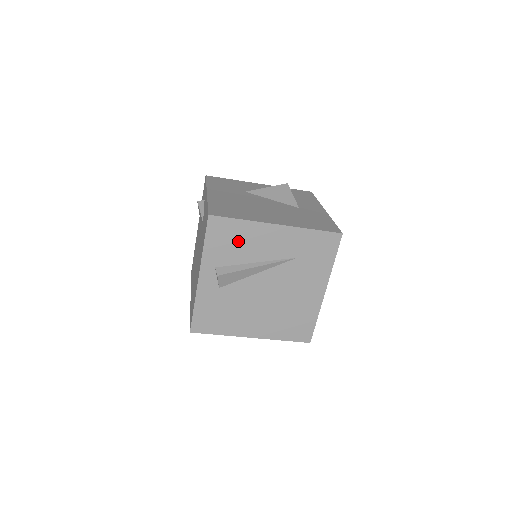
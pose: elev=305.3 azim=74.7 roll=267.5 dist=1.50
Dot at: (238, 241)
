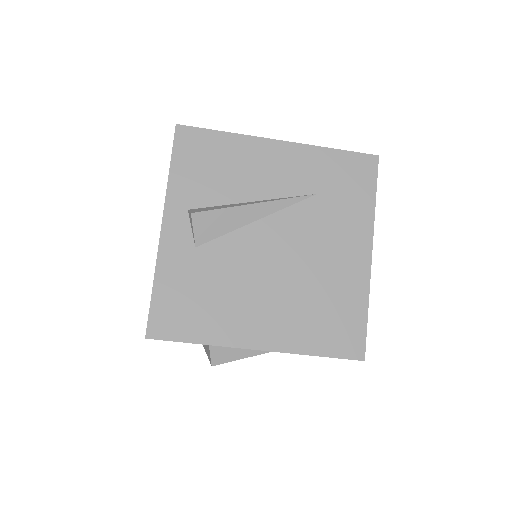
Dot at: (222, 166)
